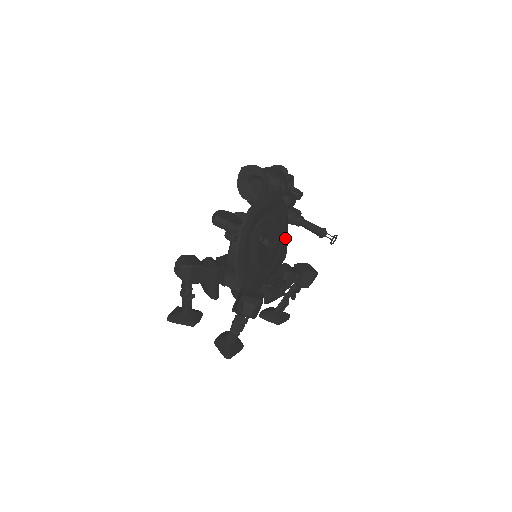
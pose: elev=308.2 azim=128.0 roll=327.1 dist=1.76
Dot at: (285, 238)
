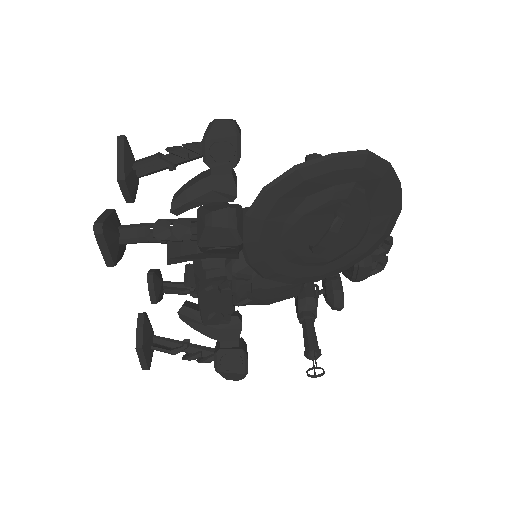
Dot at: (316, 276)
